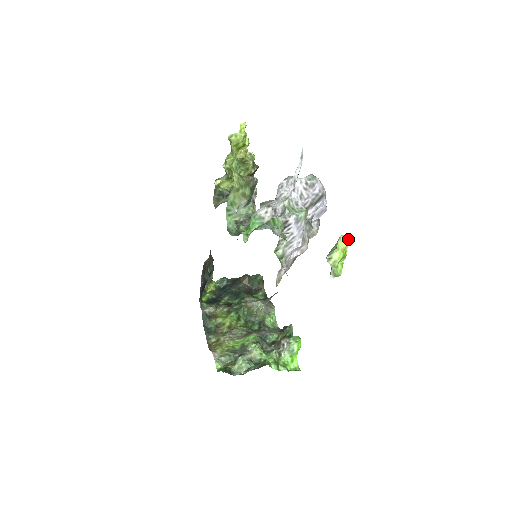
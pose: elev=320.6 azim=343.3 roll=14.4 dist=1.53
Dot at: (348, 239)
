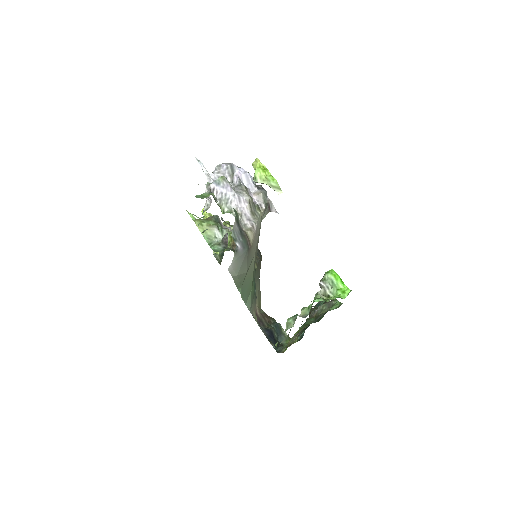
Dot at: (256, 159)
